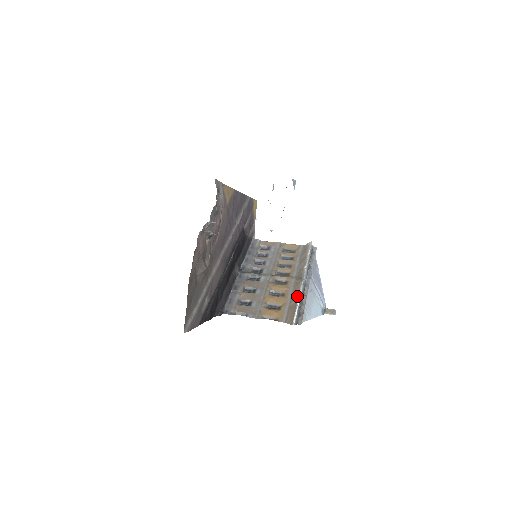
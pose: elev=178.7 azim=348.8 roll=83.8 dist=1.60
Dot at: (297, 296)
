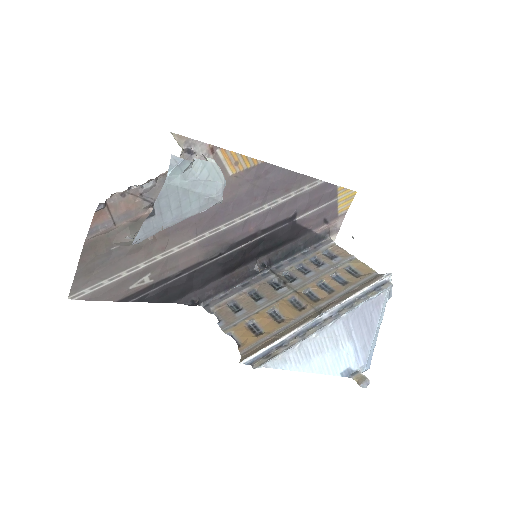
Dot at: (287, 332)
